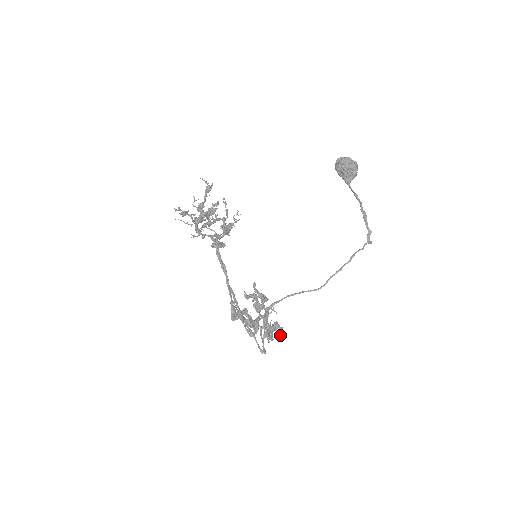
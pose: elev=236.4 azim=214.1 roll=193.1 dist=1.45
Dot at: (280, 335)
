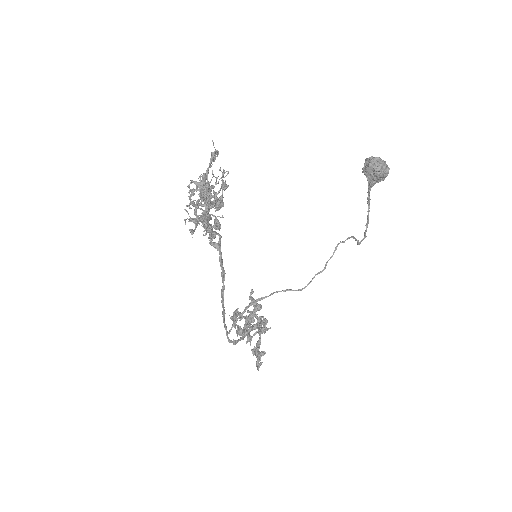
Dot at: occluded
